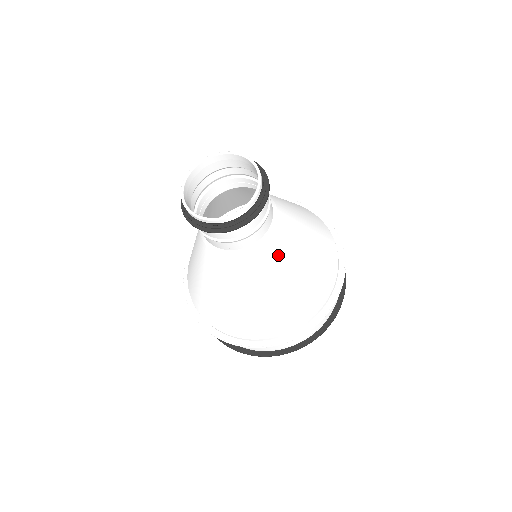
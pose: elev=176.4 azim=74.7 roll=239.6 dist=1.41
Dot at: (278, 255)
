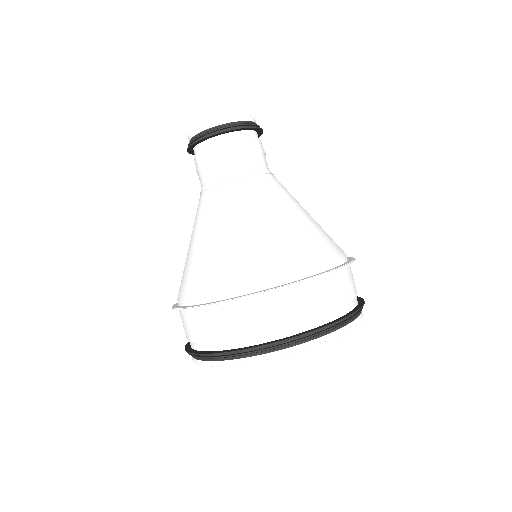
Dot at: (270, 191)
